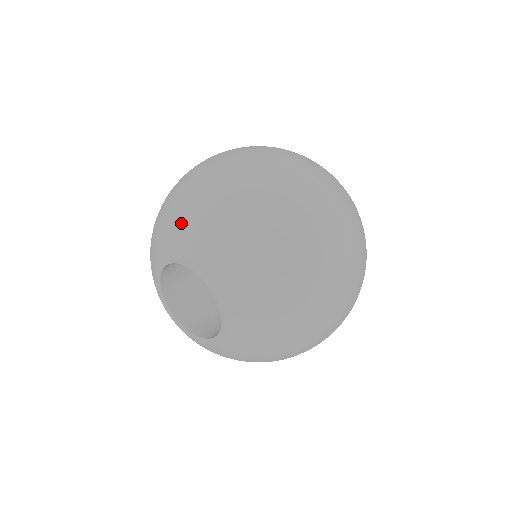
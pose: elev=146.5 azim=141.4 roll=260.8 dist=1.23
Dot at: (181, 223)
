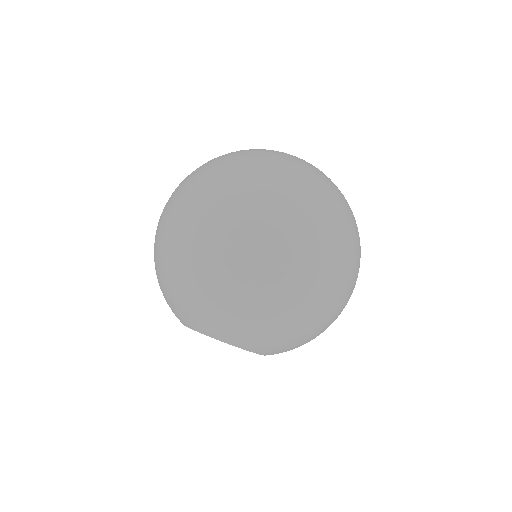
Dot at: (234, 330)
